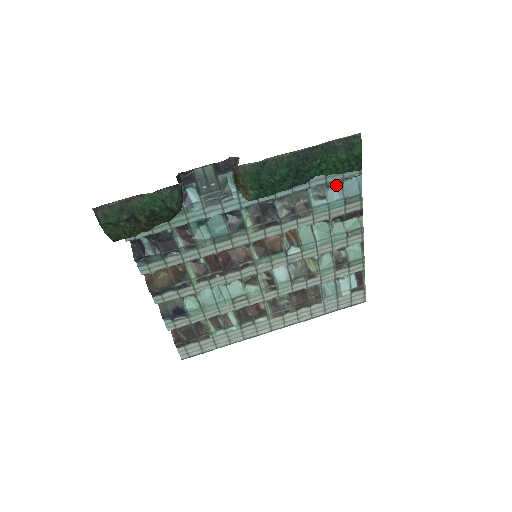
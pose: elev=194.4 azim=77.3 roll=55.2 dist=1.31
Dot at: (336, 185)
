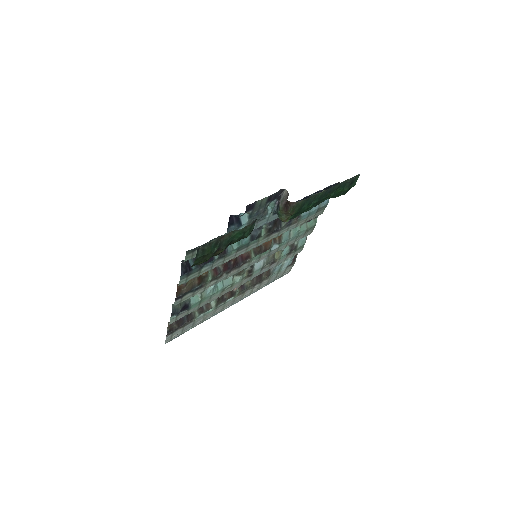
Dot at: occluded
